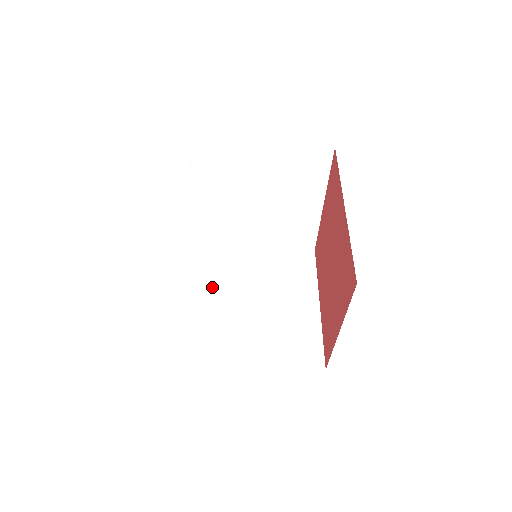
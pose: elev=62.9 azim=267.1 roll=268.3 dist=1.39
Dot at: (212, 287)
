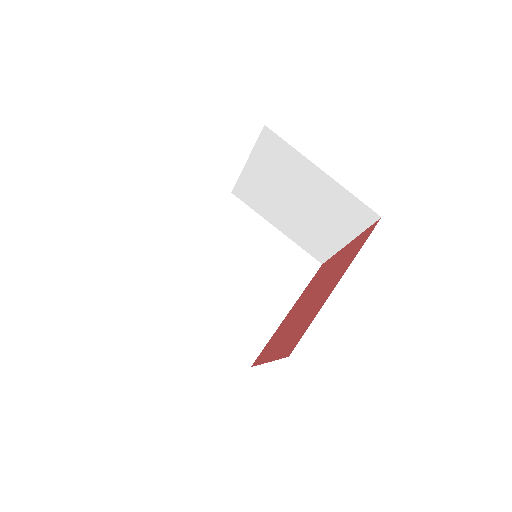
Dot at: (218, 242)
